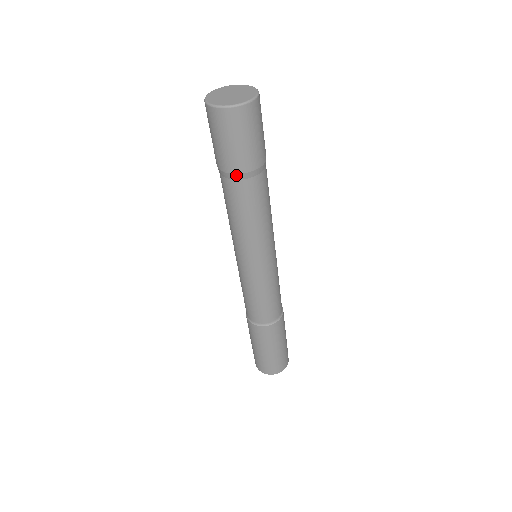
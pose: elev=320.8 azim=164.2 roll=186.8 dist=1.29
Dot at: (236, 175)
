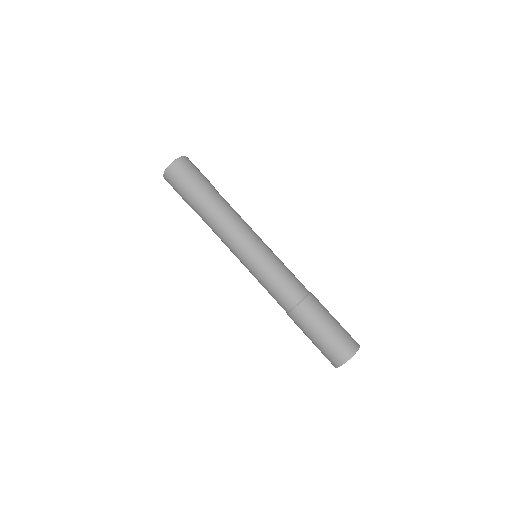
Dot at: (200, 195)
